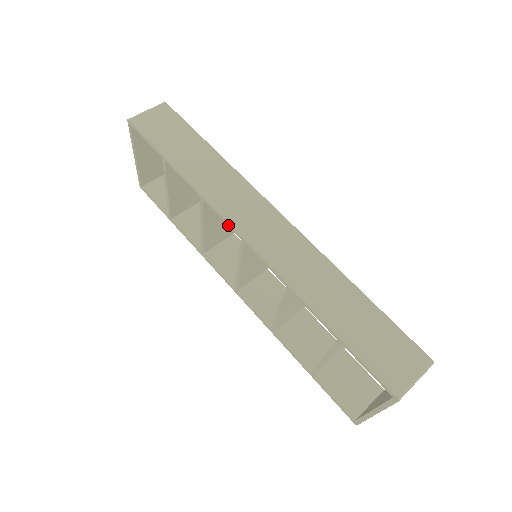
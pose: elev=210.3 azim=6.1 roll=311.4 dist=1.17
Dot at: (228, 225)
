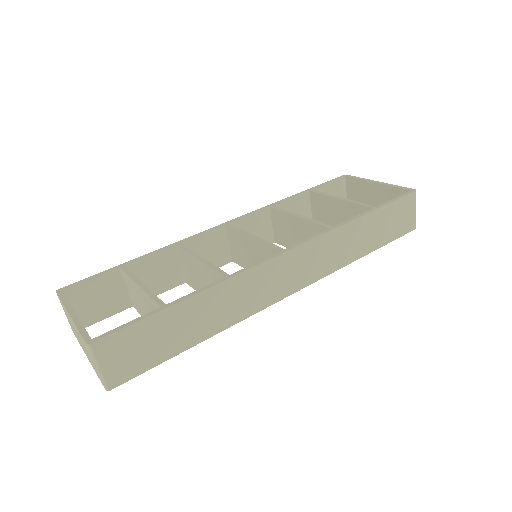
Dot at: (273, 303)
